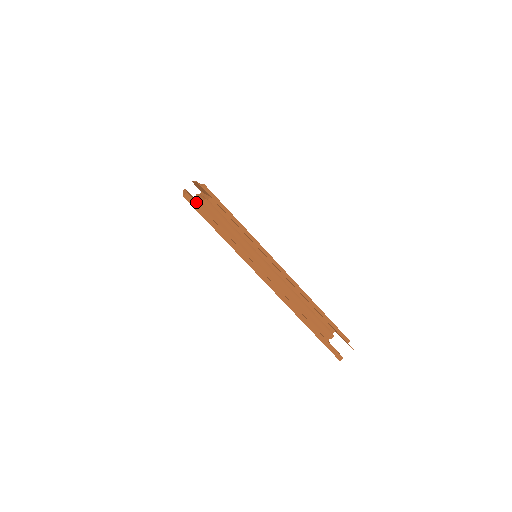
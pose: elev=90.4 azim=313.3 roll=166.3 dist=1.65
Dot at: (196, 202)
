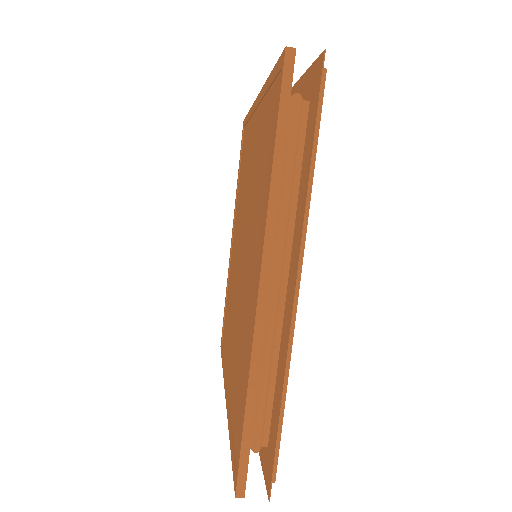
Dot at: (292, 76)
